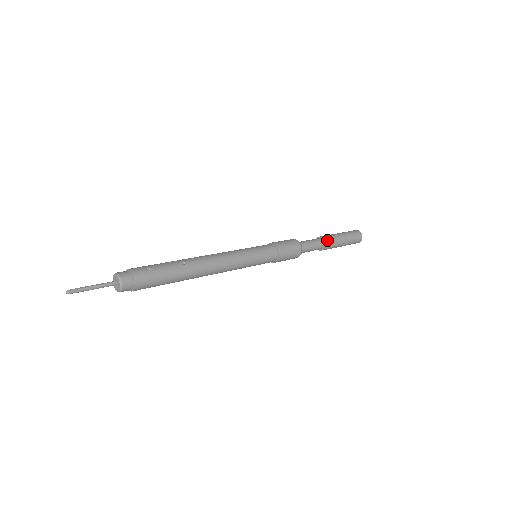
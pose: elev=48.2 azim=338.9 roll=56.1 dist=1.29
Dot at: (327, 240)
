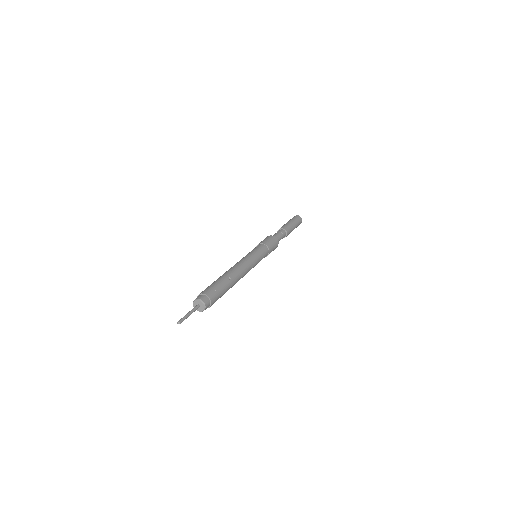
Dot at: (288, 230)
